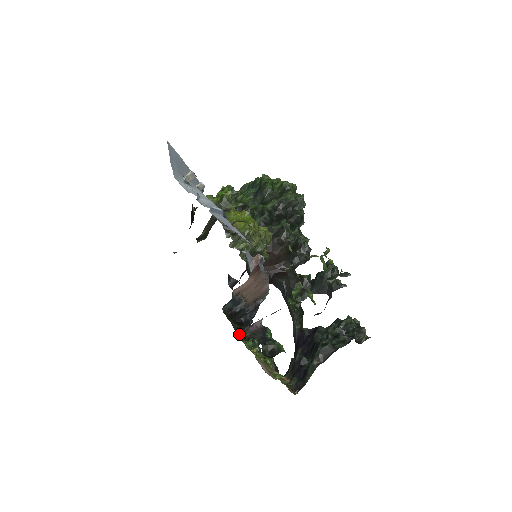
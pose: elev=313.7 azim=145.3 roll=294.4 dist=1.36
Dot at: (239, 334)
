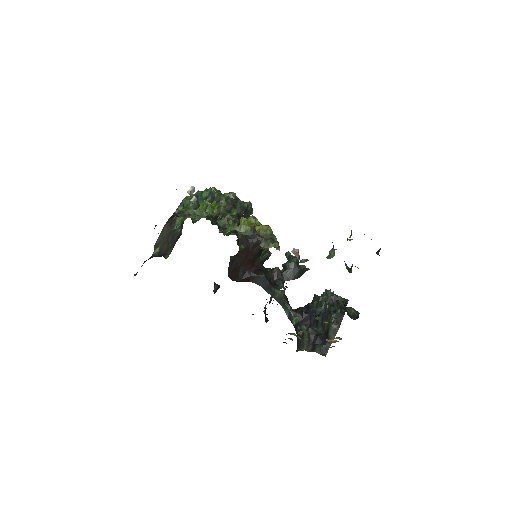
Dot at: occluded
